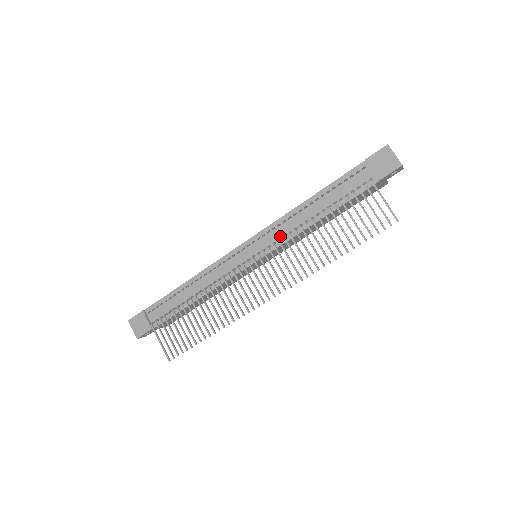
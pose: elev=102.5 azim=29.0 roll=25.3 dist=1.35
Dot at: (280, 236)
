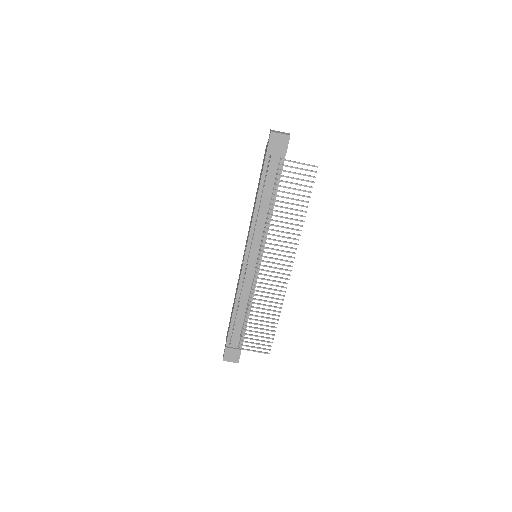
Dot at: (261, 234)
